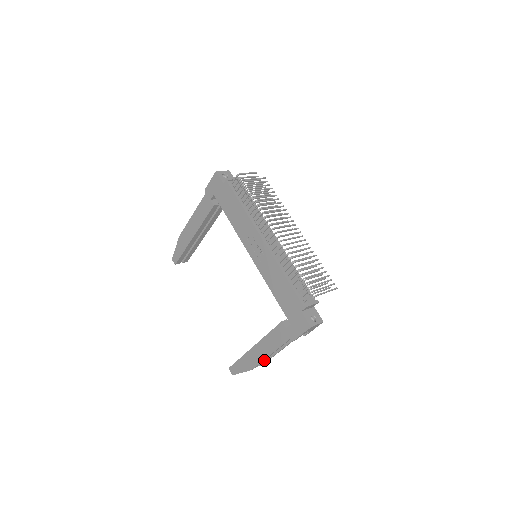
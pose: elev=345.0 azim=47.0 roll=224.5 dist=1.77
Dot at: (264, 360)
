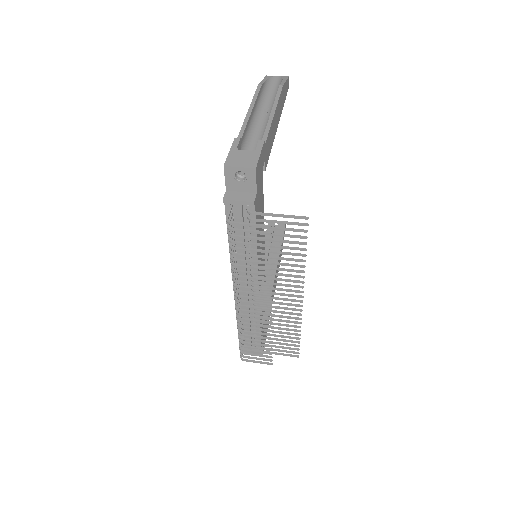
Dot at: occluded
